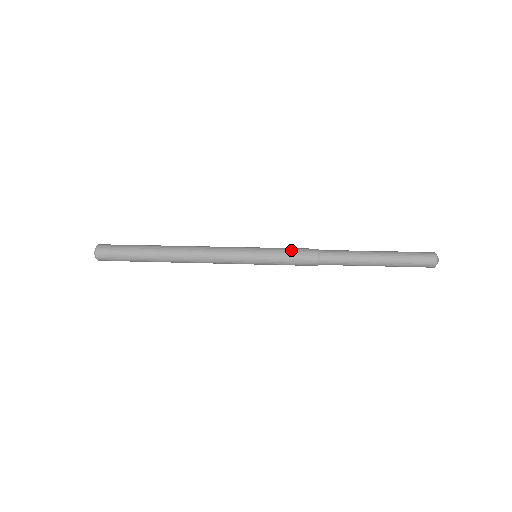
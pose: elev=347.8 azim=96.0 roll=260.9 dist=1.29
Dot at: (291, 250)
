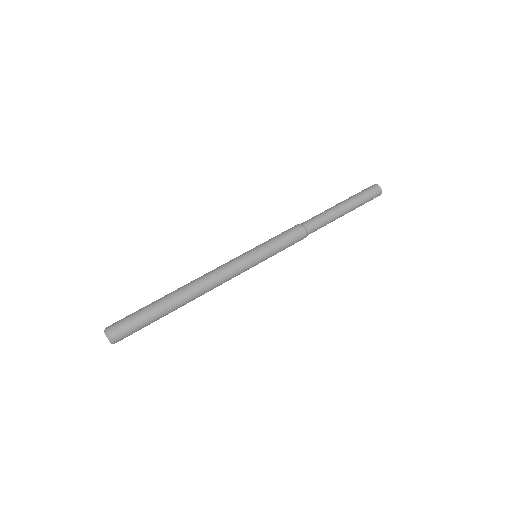
Dot at: (286, 239)
